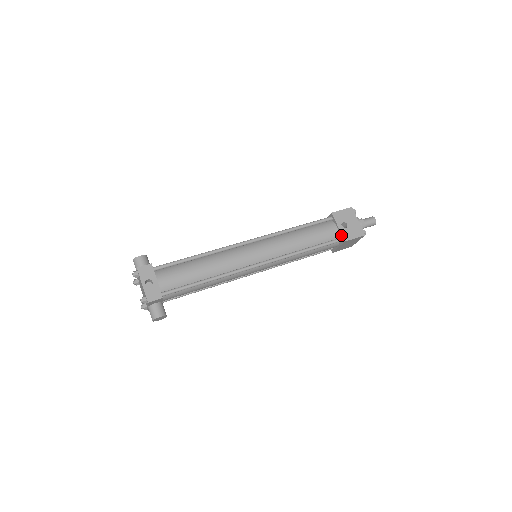
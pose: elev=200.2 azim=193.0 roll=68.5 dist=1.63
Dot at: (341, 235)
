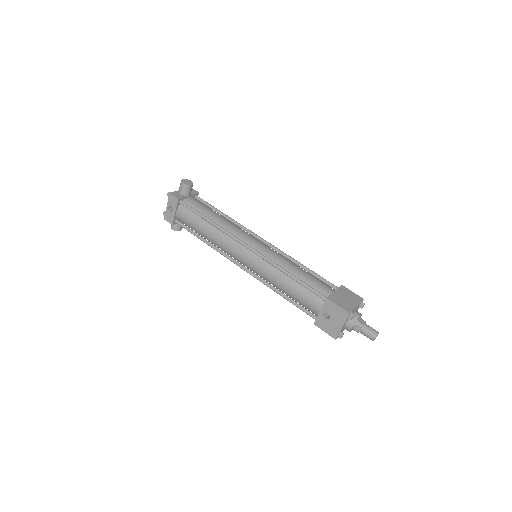
Dot at: (316, 317)
